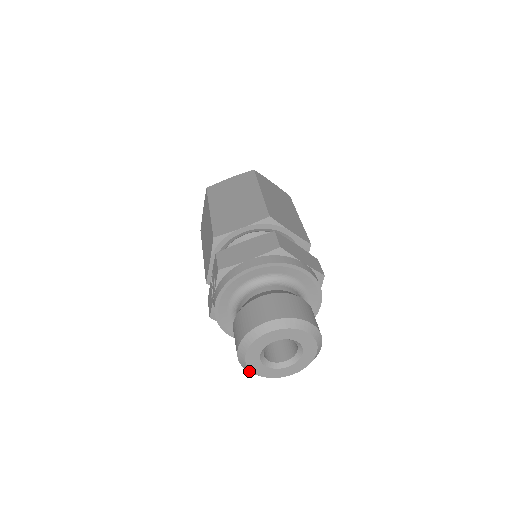
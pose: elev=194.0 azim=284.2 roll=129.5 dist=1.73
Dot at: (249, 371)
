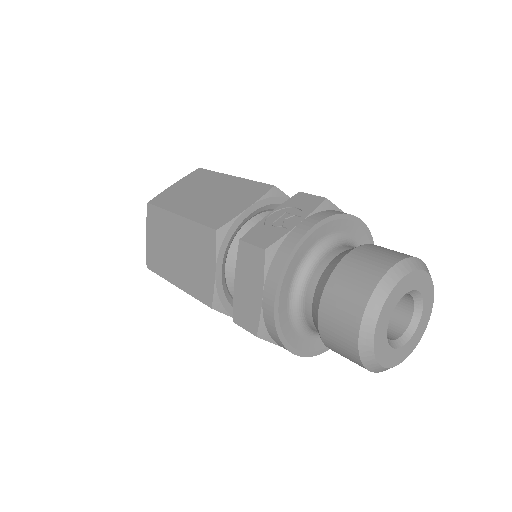
Dot at: (367, 320)
